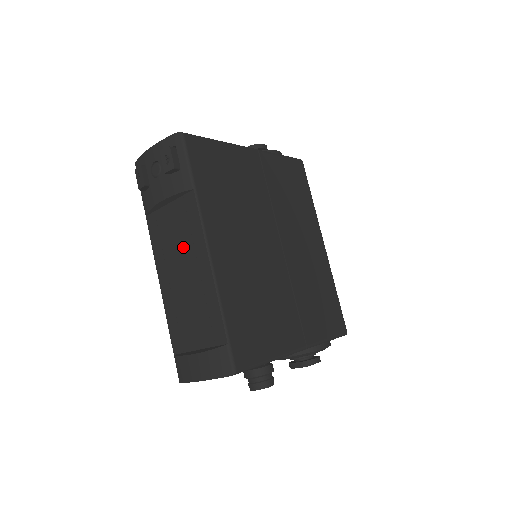
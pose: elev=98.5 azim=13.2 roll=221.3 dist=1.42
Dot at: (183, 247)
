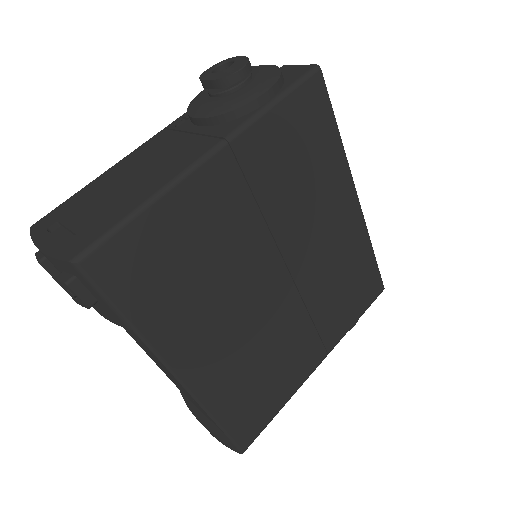
Dot at: occluded
